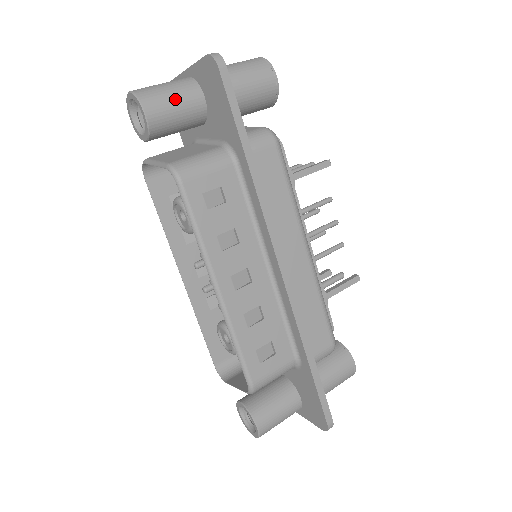
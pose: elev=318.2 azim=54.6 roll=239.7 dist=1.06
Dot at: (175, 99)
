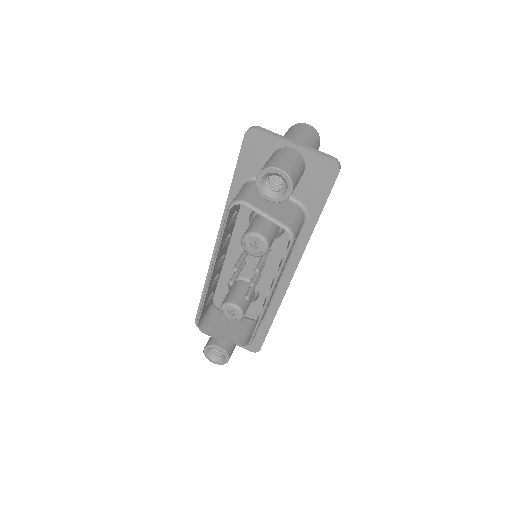
Dot at: (299, 178)
